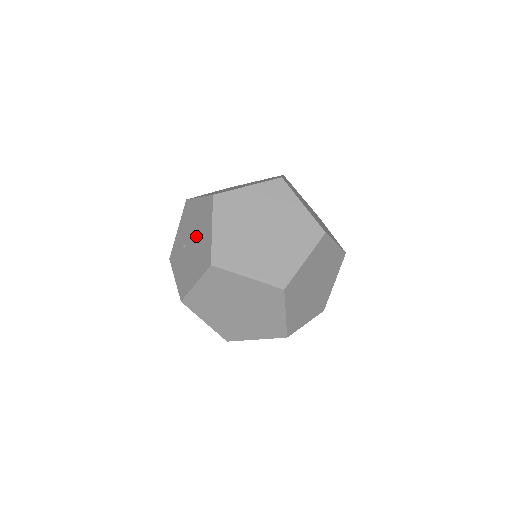
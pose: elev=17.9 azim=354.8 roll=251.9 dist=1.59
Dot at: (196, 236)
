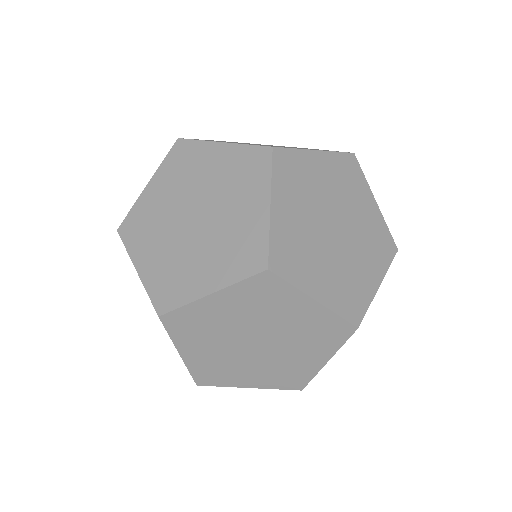
Dot at: occluded
